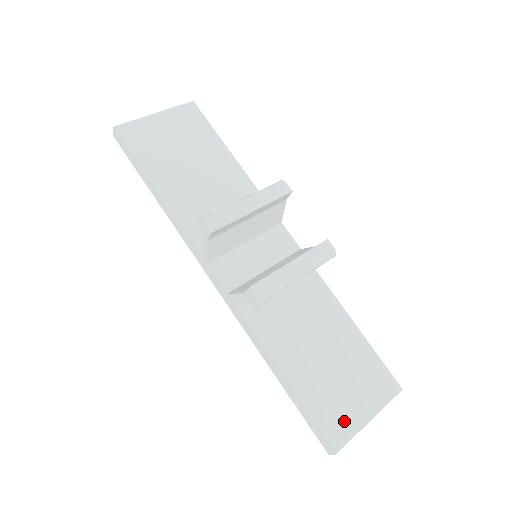
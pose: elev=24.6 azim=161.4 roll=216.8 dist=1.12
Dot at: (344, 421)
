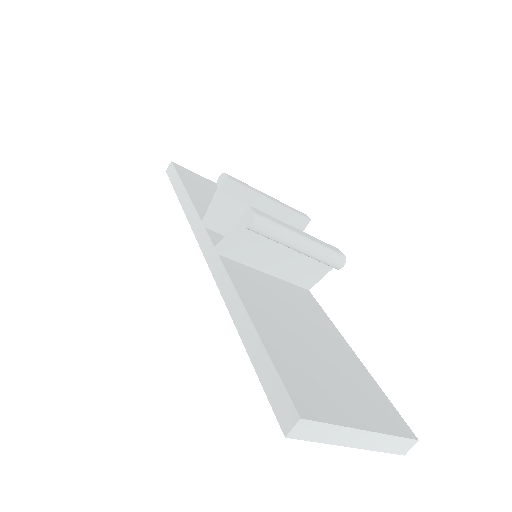
Dot at: (323, 401)
